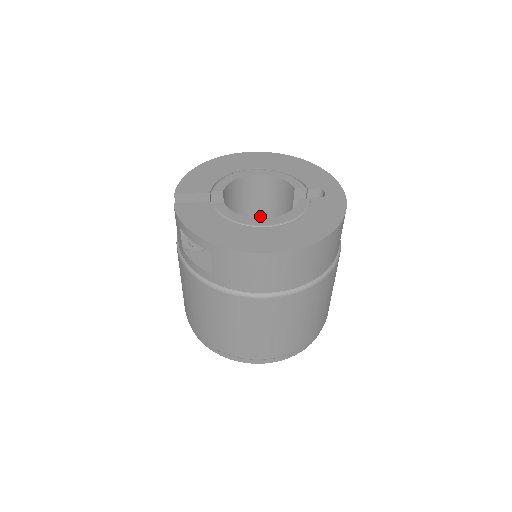
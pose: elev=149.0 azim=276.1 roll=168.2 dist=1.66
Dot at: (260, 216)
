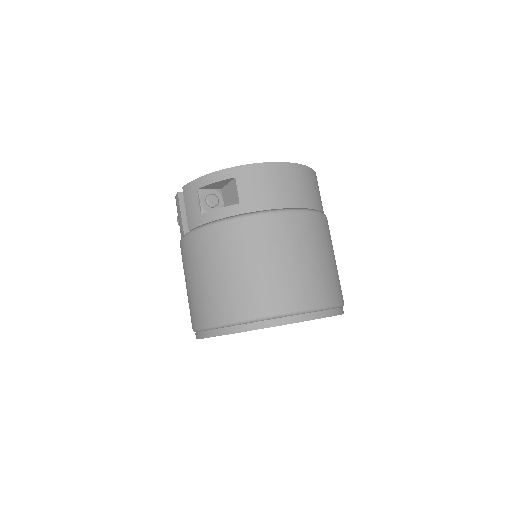
Dot at: occluded
